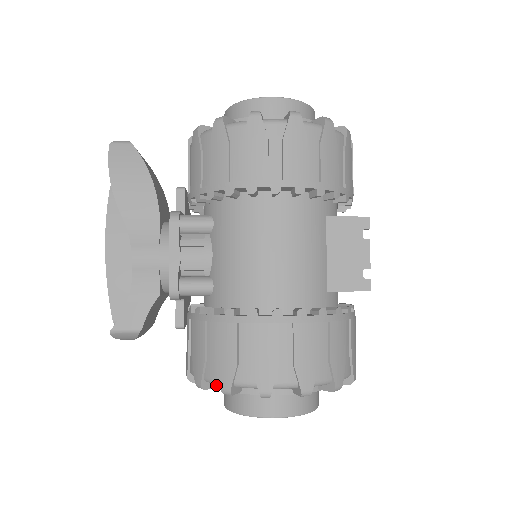
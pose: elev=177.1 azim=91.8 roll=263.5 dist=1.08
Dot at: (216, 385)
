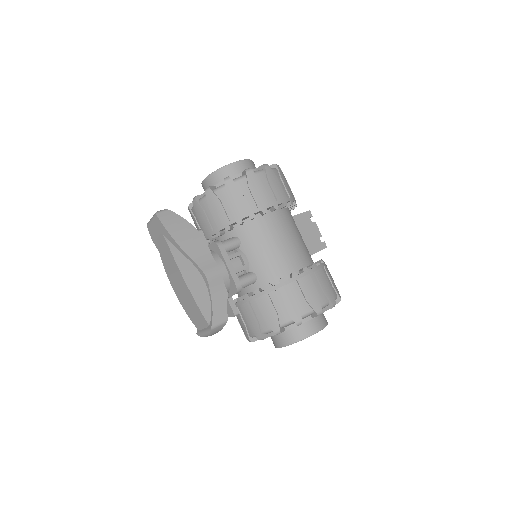
Dot at: (284, 329)
